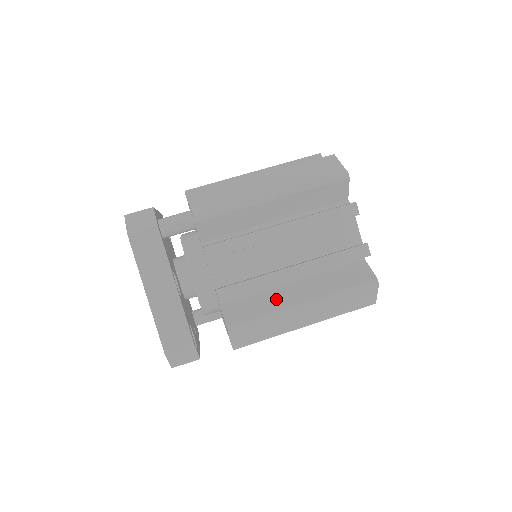
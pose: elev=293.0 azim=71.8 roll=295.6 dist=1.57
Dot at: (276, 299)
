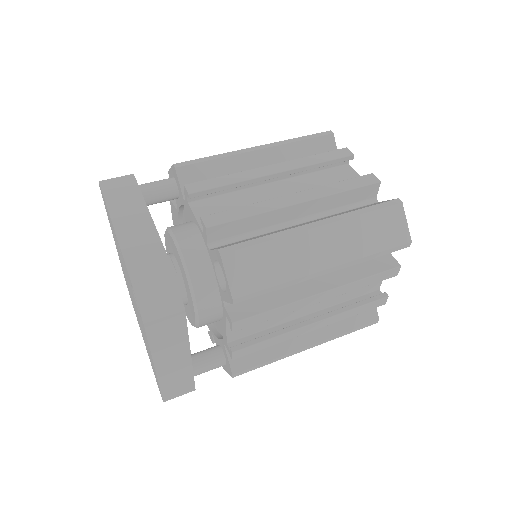
Dot at: occluded
